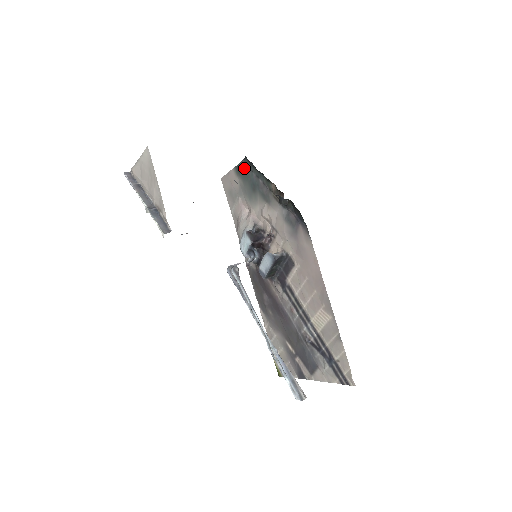
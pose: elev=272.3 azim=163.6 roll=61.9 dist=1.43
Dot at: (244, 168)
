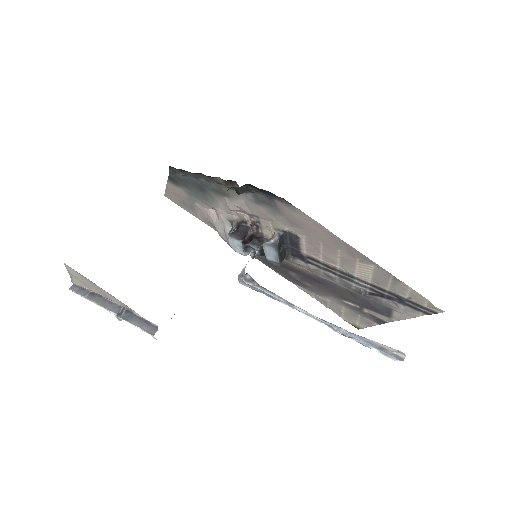
Dot at: (177, 176)
